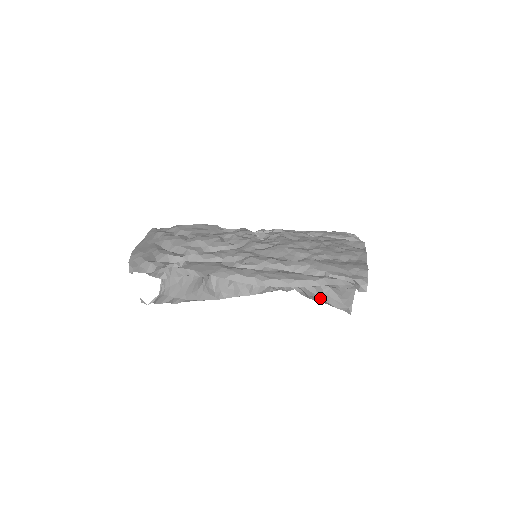
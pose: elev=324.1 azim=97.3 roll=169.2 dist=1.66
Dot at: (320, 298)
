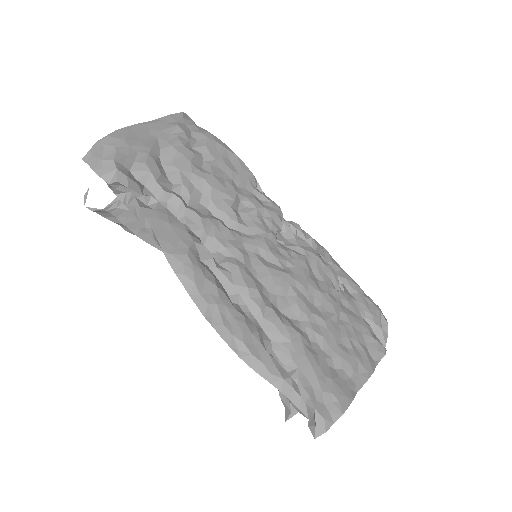
Dot at: occluded
